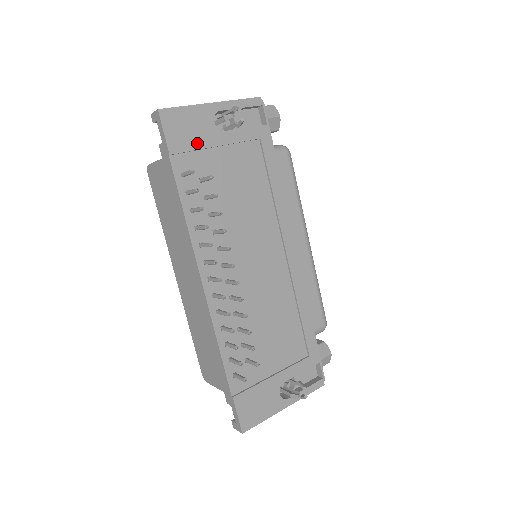
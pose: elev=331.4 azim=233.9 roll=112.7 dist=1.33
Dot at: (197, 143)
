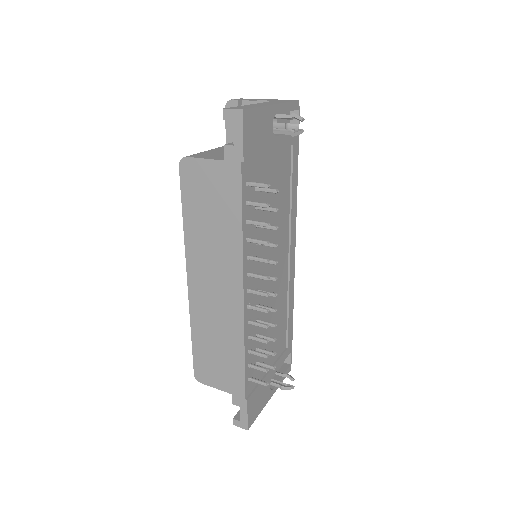
Dot at: (260, 149)
